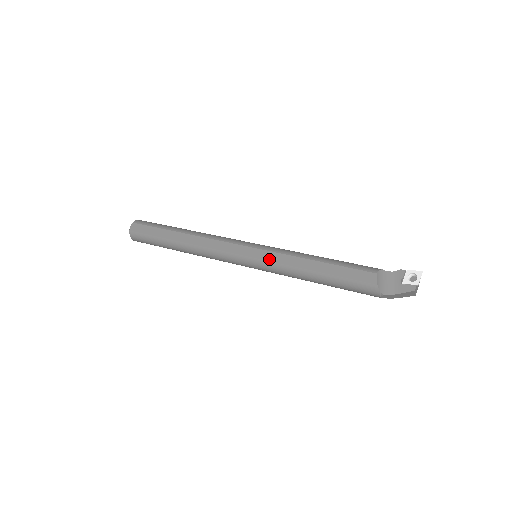
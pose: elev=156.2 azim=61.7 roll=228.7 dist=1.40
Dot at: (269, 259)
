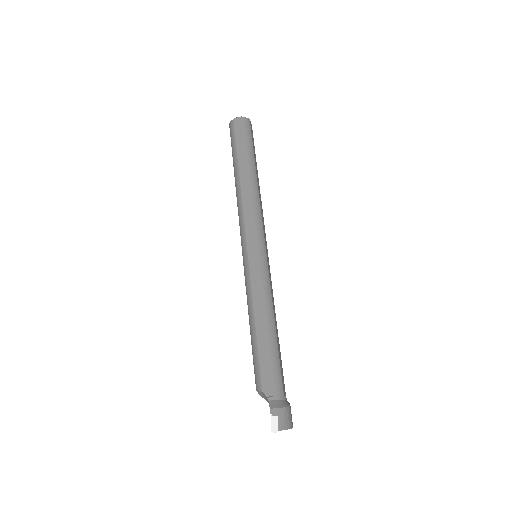
Dot at: occluded
